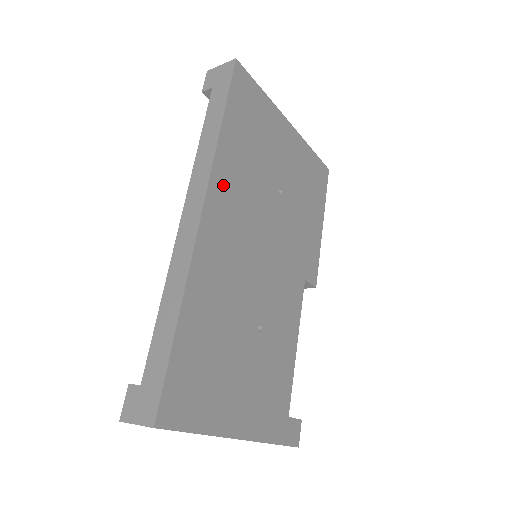
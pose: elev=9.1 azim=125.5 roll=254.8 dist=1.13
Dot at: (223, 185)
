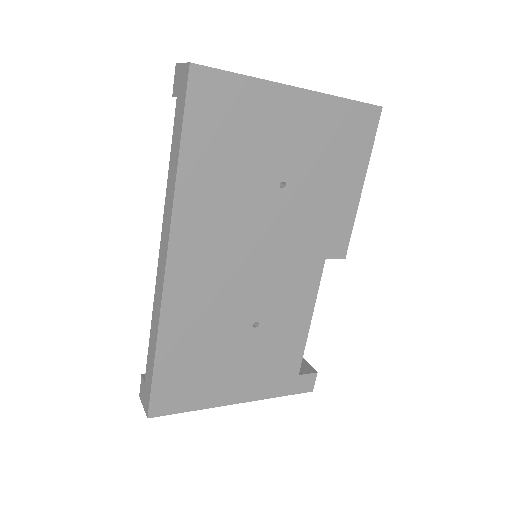
Dot at: (190, 224)
